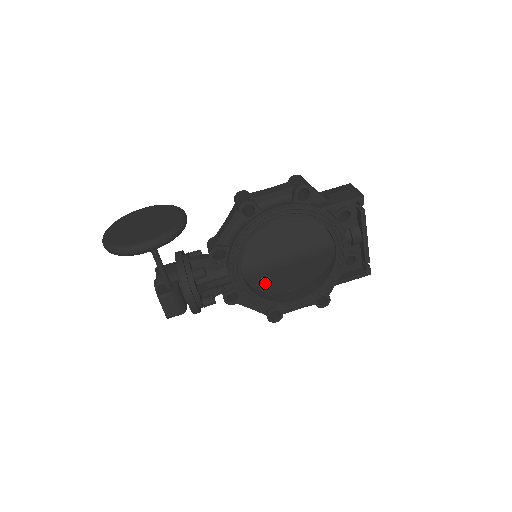
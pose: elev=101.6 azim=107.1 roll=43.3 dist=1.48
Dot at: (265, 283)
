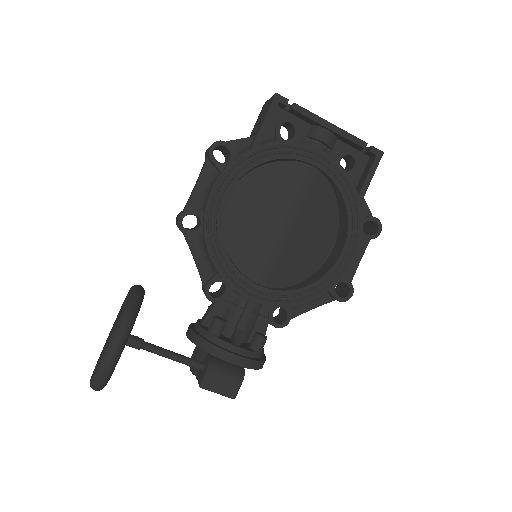
Dot at: (293, 271)
